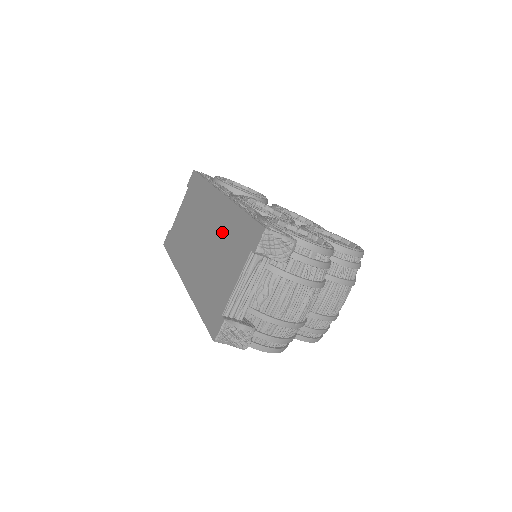
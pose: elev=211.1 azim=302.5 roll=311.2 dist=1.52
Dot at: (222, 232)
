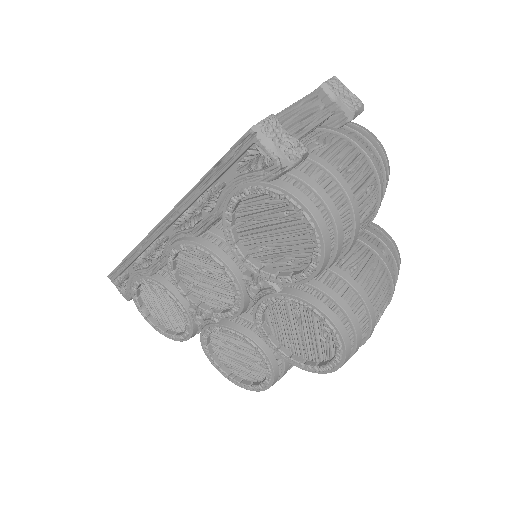
Dot at: occluded
